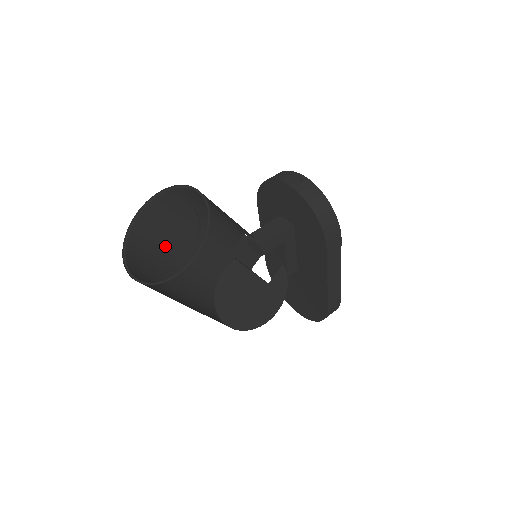
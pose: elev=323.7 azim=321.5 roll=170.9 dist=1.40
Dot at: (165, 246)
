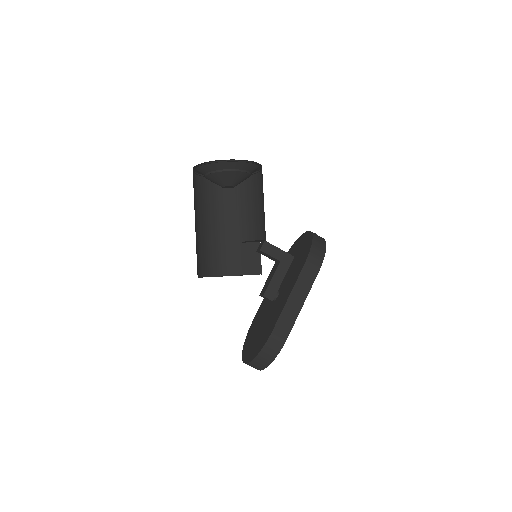
Dot at: (214, 210)
